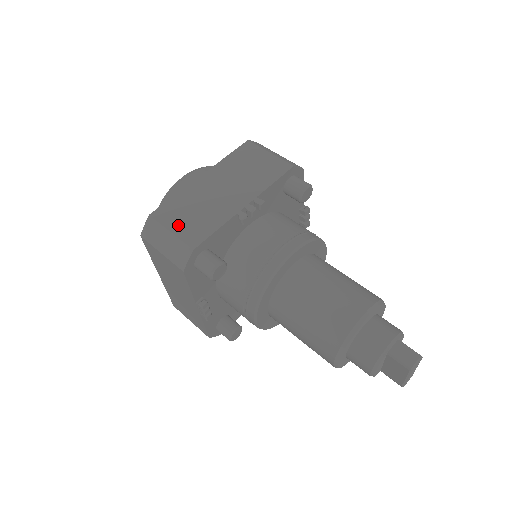
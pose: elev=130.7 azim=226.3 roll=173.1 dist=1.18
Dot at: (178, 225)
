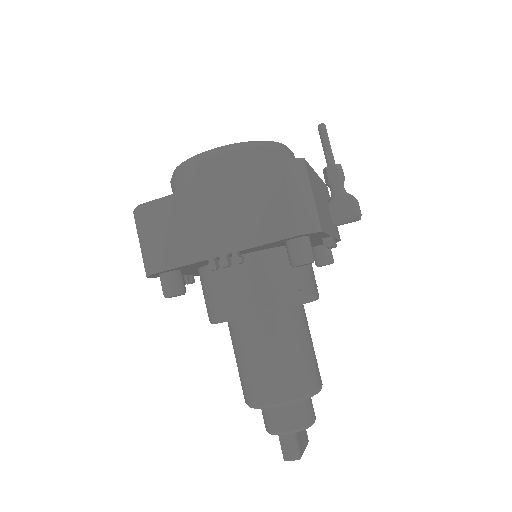
Dot at: (155, 236)
